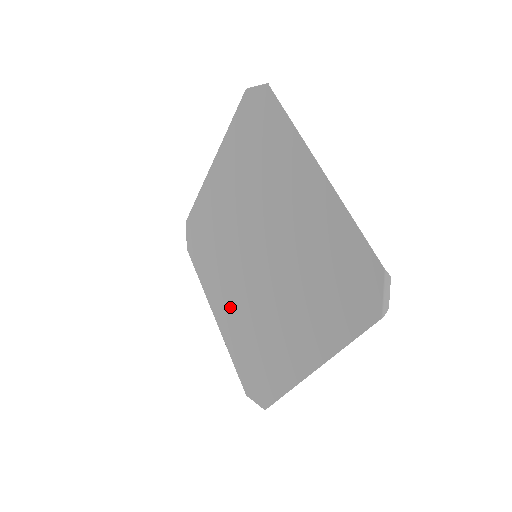
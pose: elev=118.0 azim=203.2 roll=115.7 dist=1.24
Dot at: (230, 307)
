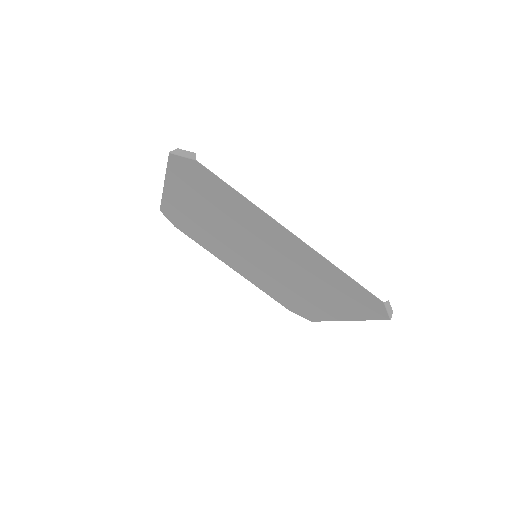
Dot at: (247, 271)
